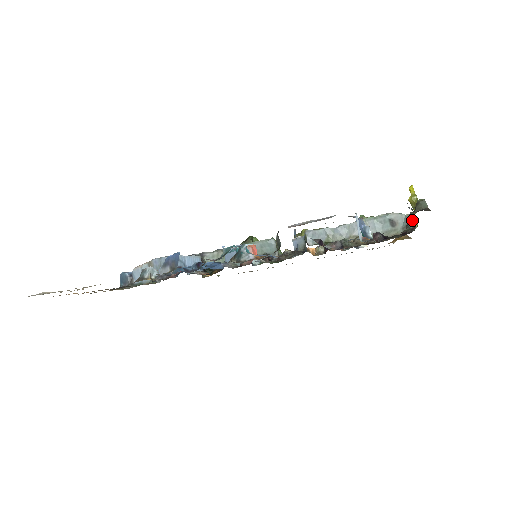
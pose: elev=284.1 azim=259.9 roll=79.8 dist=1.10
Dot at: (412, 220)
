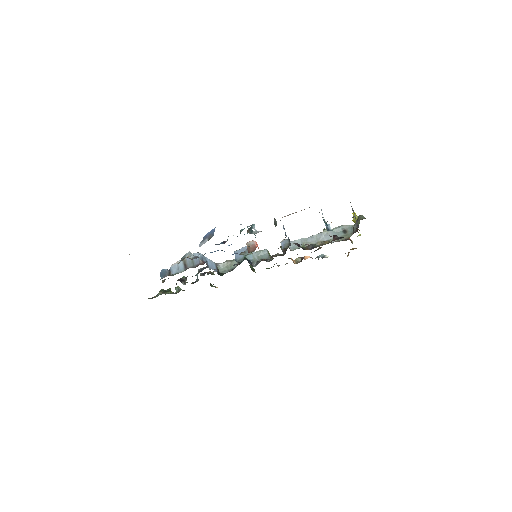
Dot at: (356, 225)
